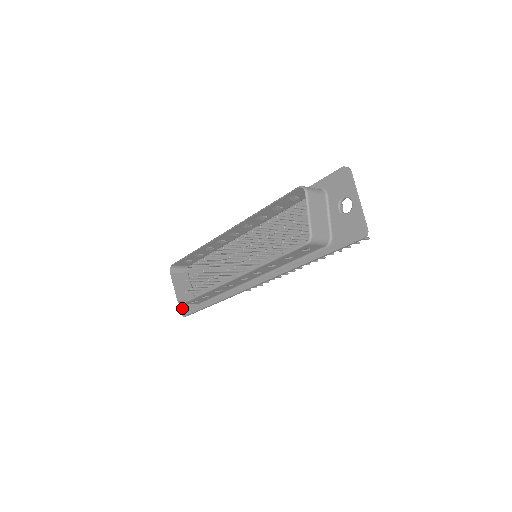
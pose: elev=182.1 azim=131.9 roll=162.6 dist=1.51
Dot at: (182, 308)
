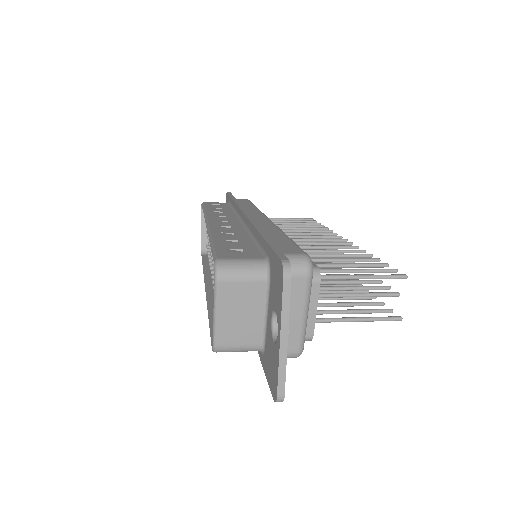
Dot at: occluded
